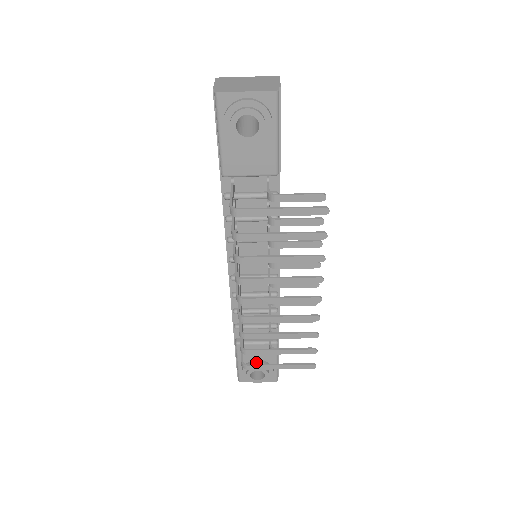
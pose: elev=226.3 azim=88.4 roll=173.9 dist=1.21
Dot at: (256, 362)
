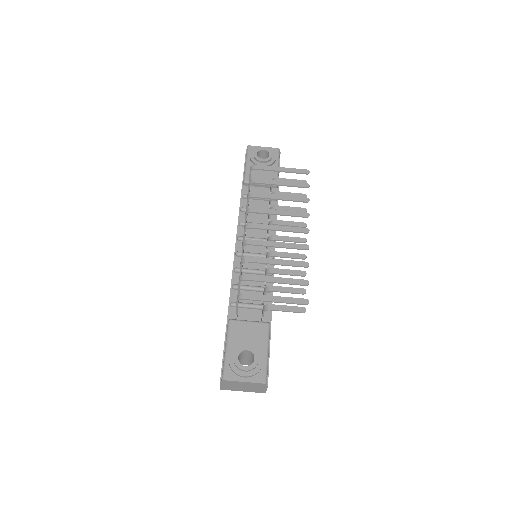
Dot at: (246, 342)
